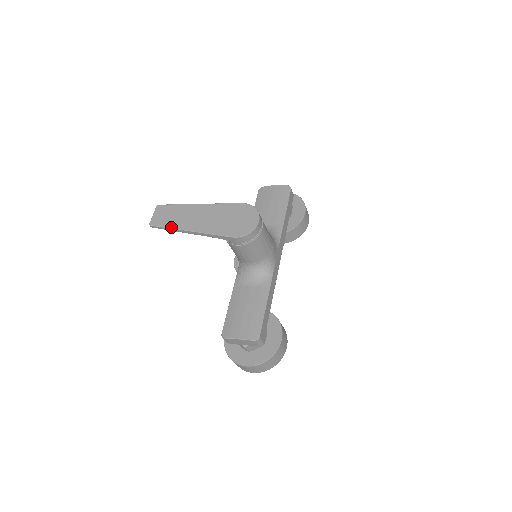
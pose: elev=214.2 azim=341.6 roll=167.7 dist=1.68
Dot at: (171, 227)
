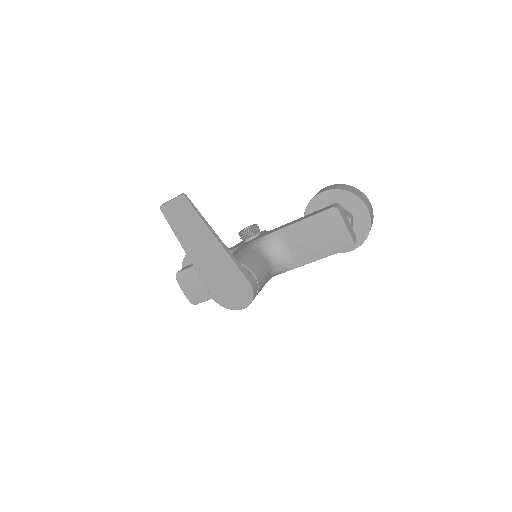
Dot at: (175, 233)
